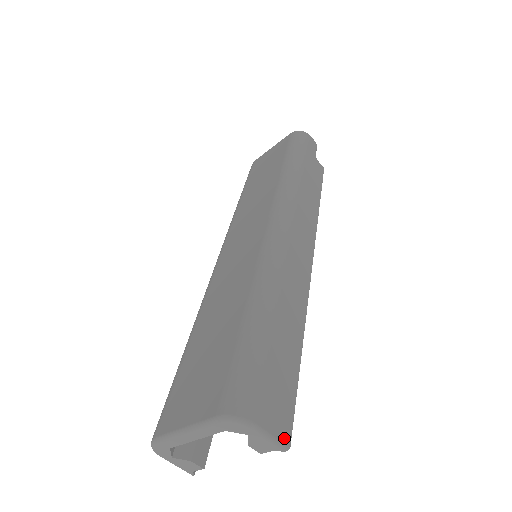
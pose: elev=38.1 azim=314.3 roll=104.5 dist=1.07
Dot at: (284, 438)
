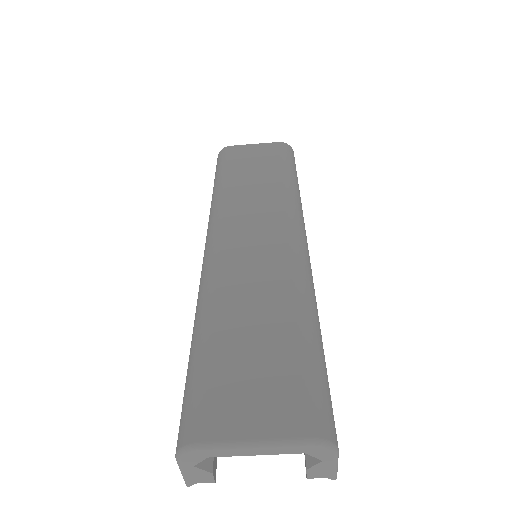
Dot at: occluded
